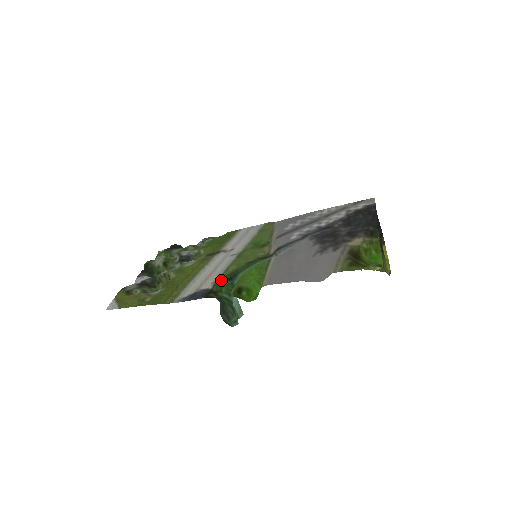
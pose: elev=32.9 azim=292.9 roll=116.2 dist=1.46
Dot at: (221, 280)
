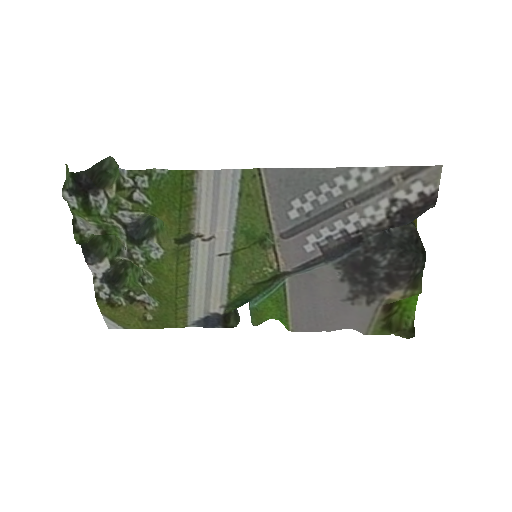
Dot at: (232, 307)
